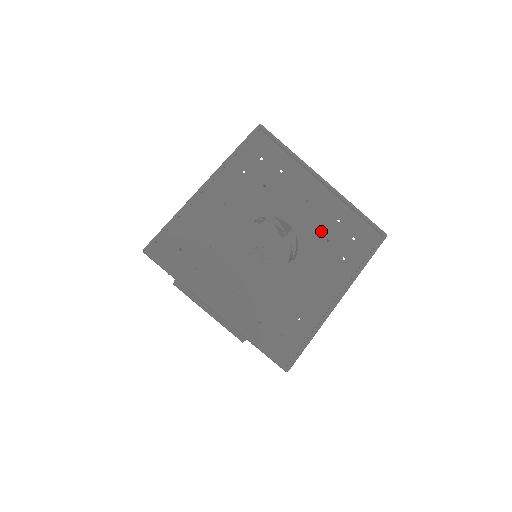
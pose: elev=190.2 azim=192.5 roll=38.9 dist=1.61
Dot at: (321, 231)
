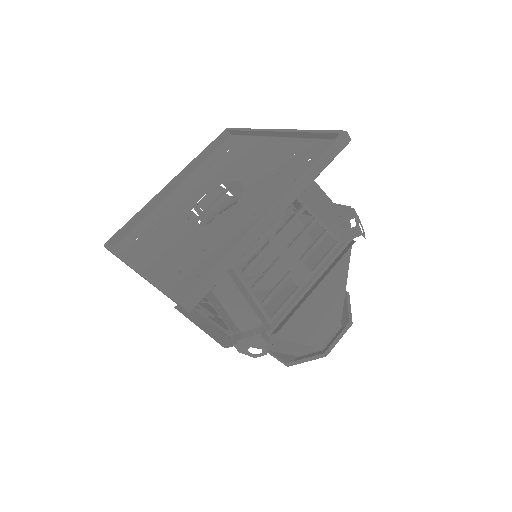
Dot at: (271, 171)
